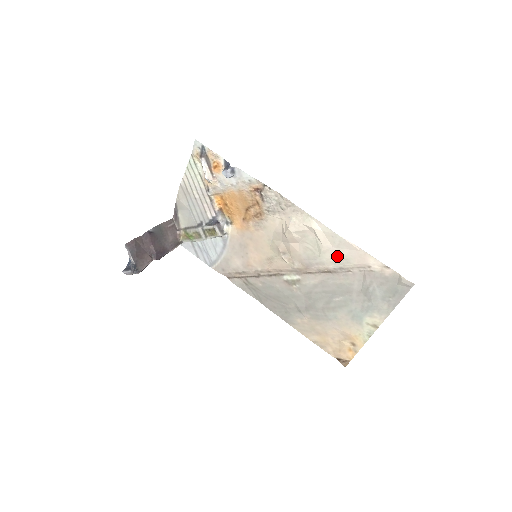
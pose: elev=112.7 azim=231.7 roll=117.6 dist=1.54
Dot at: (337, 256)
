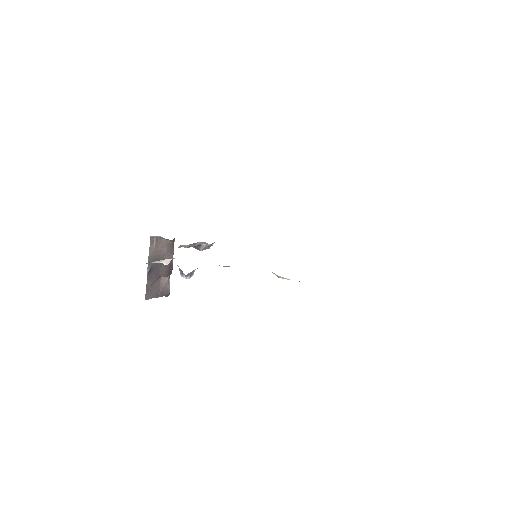
Dot at: occluded
